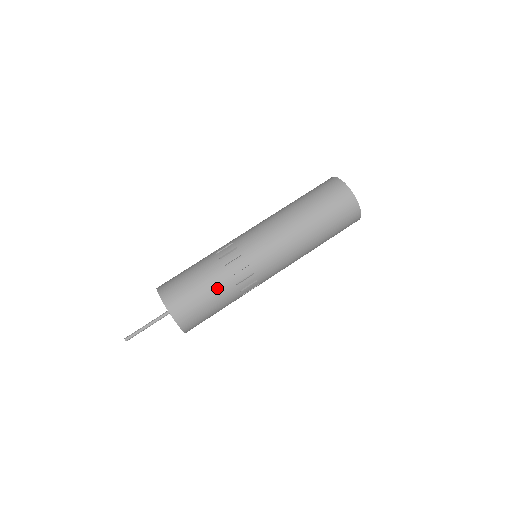
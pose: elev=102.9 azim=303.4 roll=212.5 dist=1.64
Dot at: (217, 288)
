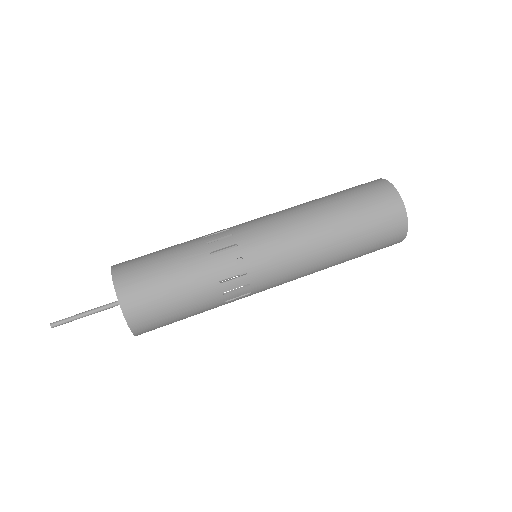
Dot at: (200, 305)
